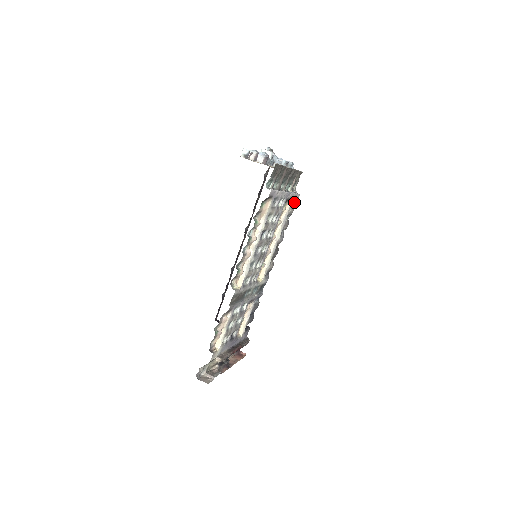
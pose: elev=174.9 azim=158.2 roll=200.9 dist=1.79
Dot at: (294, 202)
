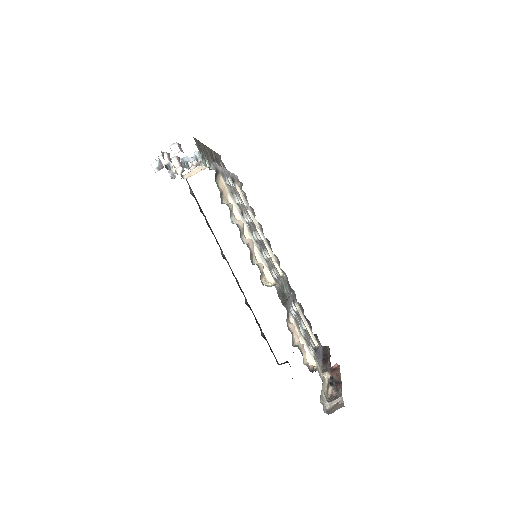
Dot at: (239, 183)
